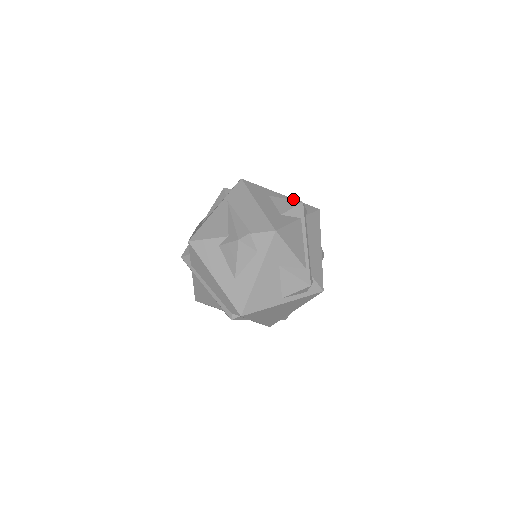
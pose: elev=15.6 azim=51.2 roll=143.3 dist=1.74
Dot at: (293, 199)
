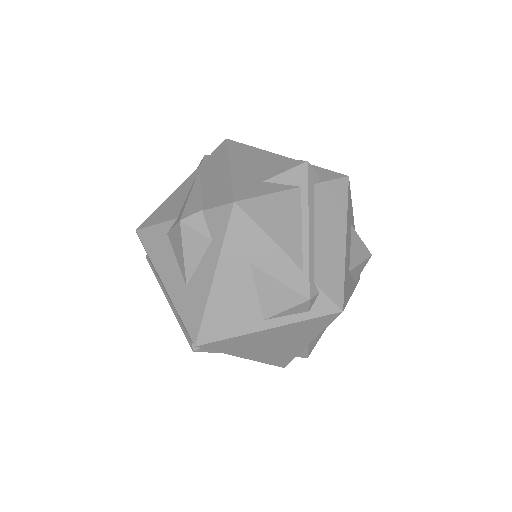
Dot at: occluded
